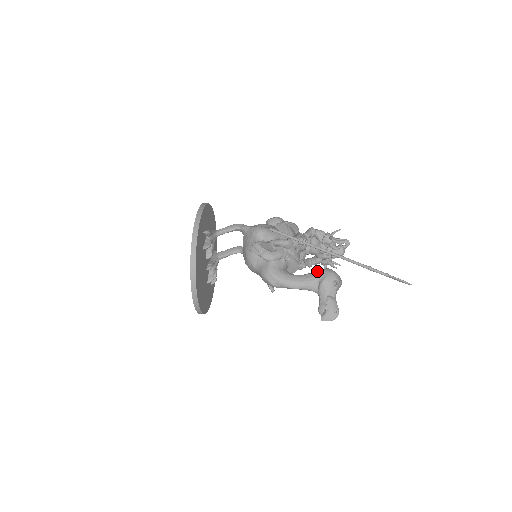
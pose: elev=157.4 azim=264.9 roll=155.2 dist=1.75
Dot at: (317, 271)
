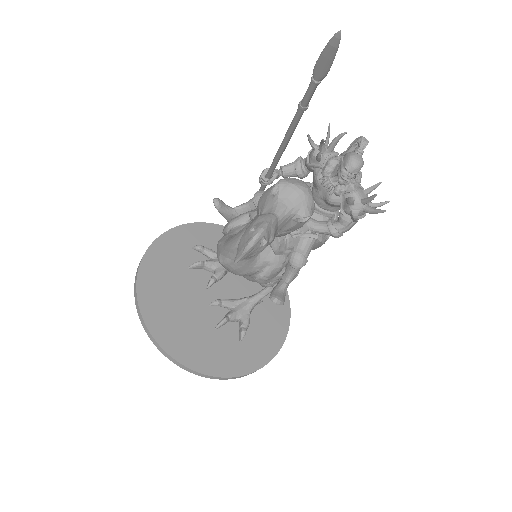
Dot at: occluded
